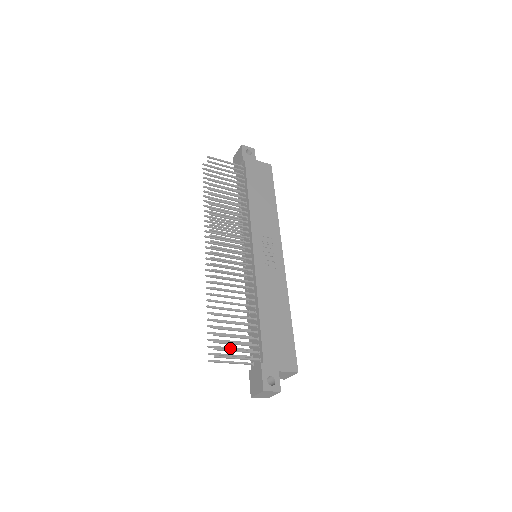
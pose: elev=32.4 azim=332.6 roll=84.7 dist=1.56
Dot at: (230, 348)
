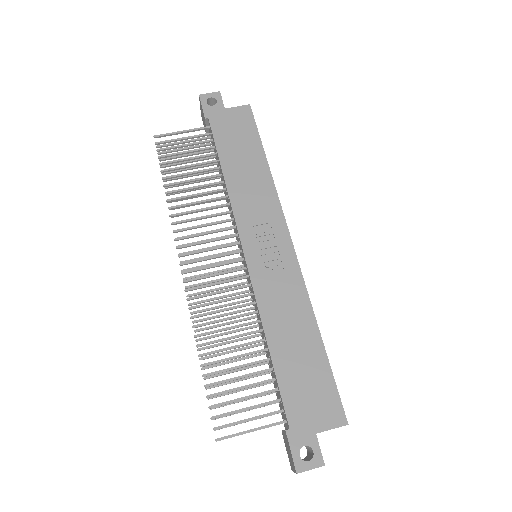
Dot at: occluded
